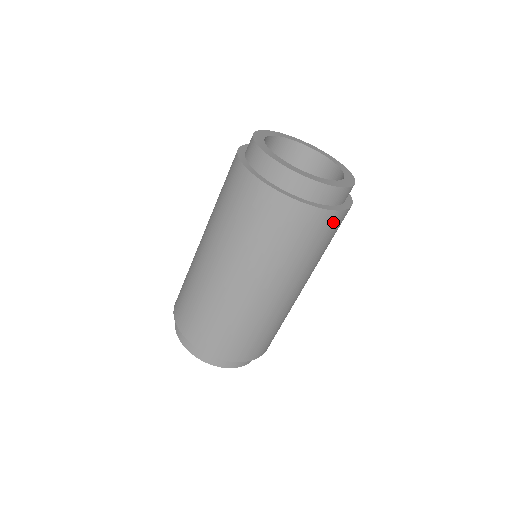
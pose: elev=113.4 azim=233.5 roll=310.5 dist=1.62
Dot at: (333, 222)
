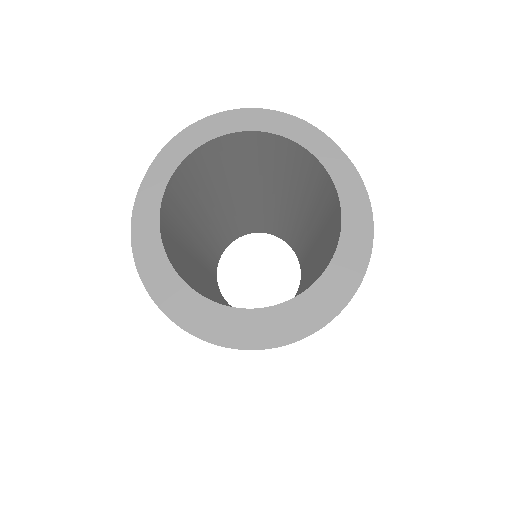
Dot at: occluded
